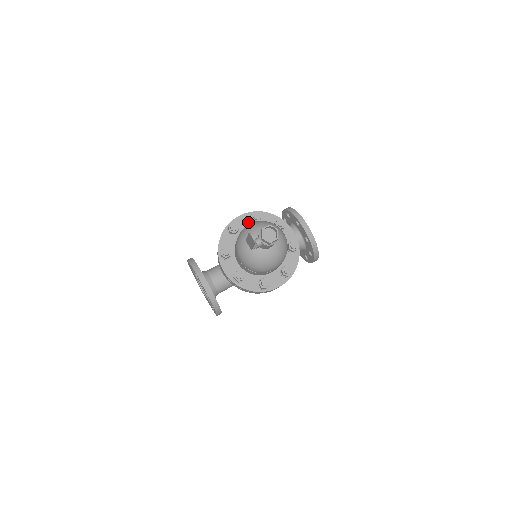
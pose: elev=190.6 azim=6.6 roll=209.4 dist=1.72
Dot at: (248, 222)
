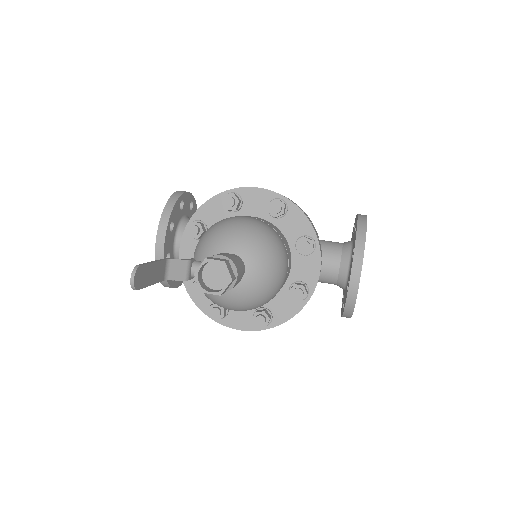
Dot at: (263, 206)
